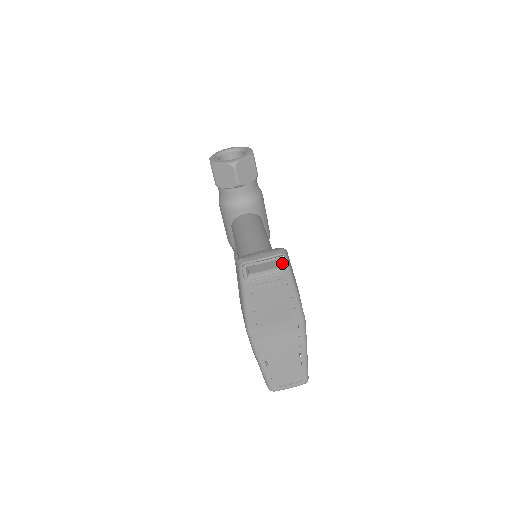
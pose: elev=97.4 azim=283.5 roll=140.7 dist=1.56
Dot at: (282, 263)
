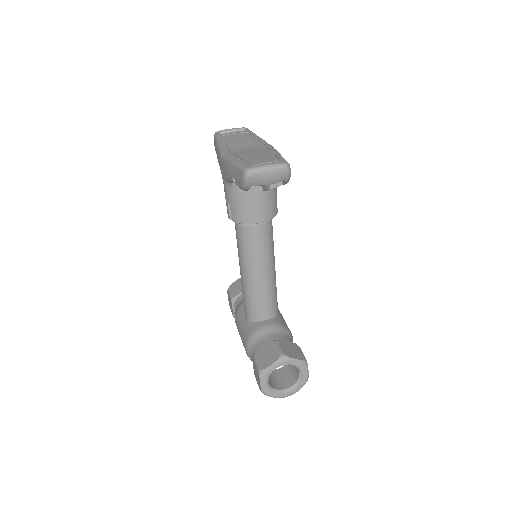
Dot at: occluded
